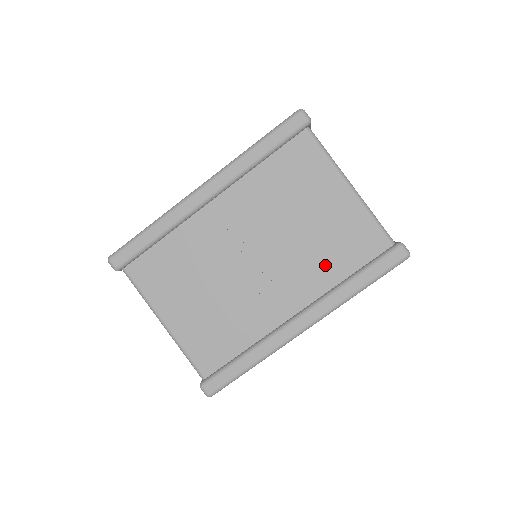
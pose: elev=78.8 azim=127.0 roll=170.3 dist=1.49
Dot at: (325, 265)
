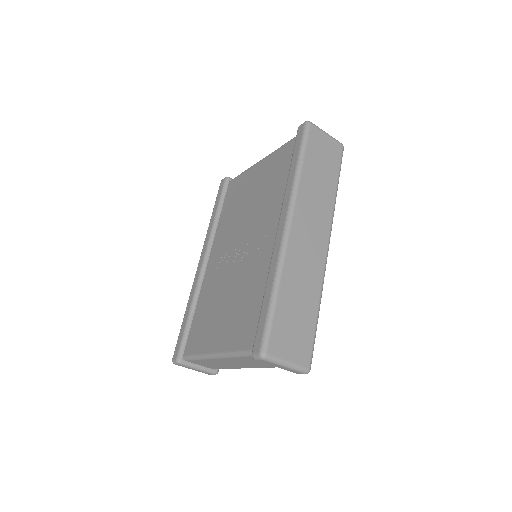
Dot at: (275, 193)
